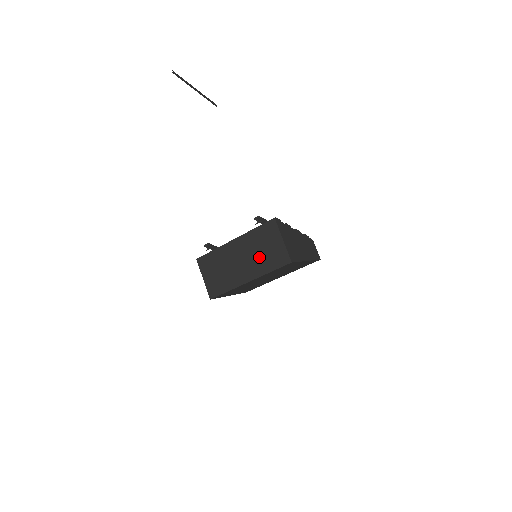
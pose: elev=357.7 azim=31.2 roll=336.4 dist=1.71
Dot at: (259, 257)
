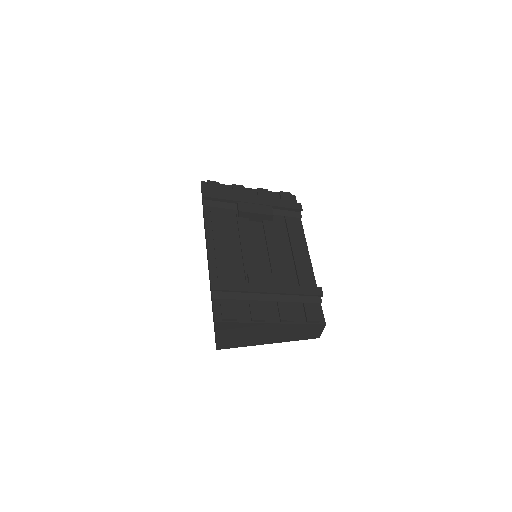
Dot at: occluded
